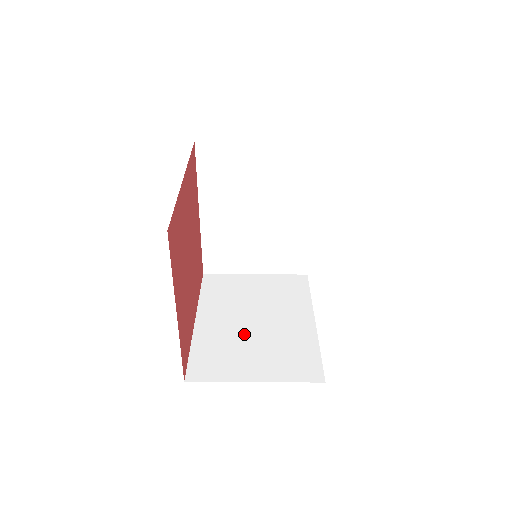
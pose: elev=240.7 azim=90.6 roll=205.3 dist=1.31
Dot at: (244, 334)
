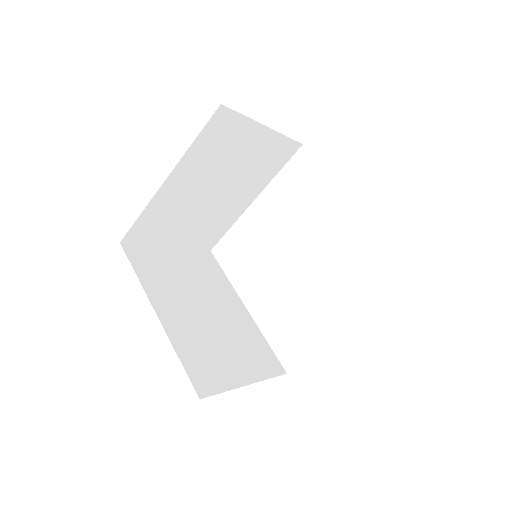
Dot at: (209, 329)
